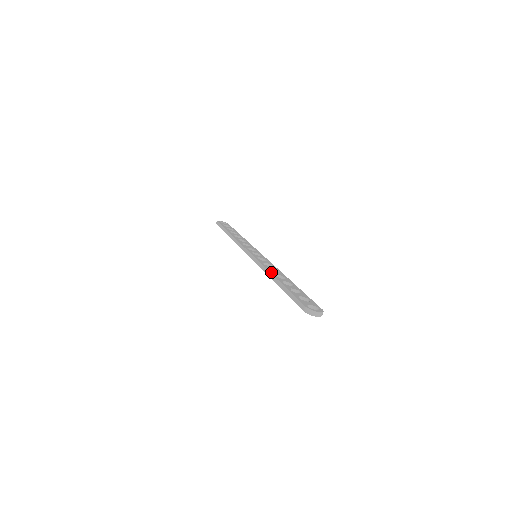
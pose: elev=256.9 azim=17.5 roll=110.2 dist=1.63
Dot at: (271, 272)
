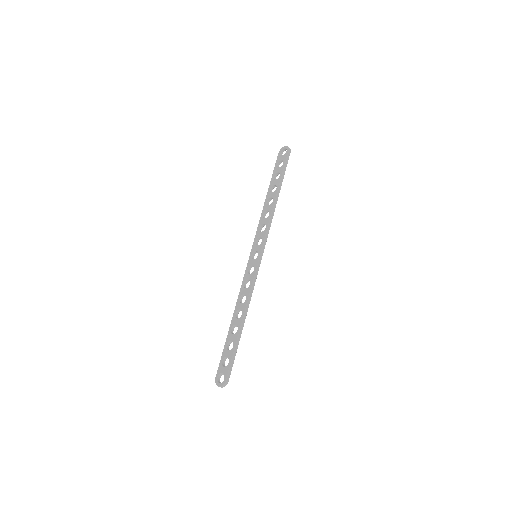
Dot at: (236, 306)
